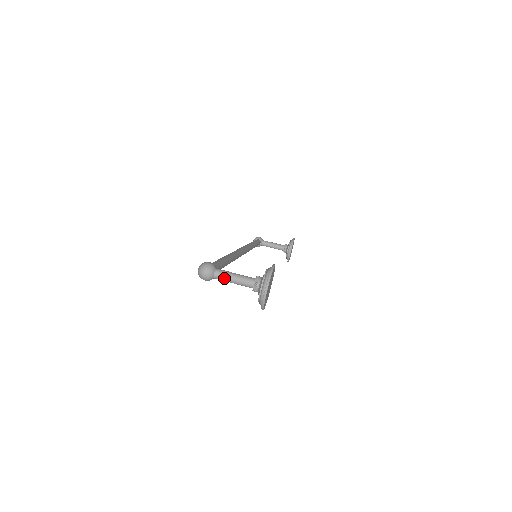
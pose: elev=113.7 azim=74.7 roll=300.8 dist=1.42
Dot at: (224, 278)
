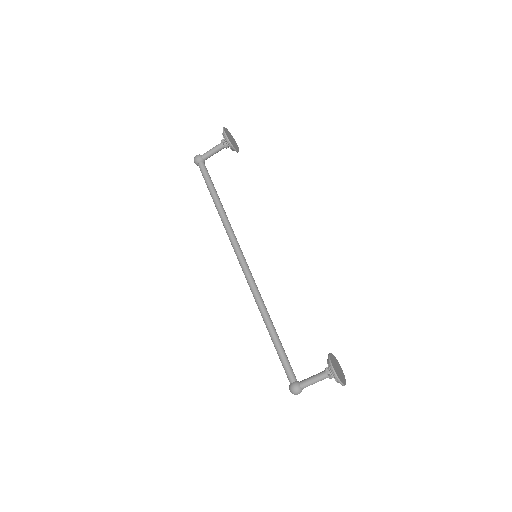
Dot at: occluded
